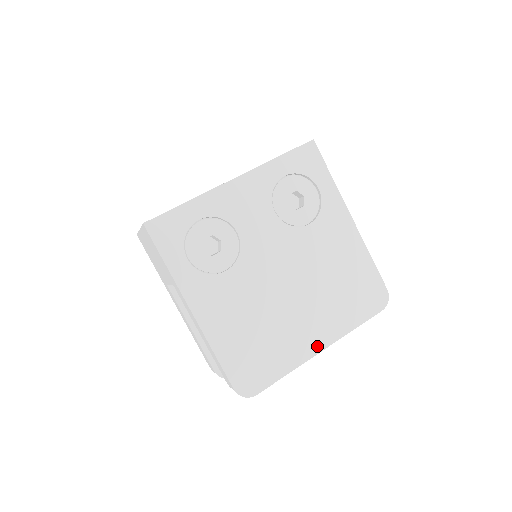
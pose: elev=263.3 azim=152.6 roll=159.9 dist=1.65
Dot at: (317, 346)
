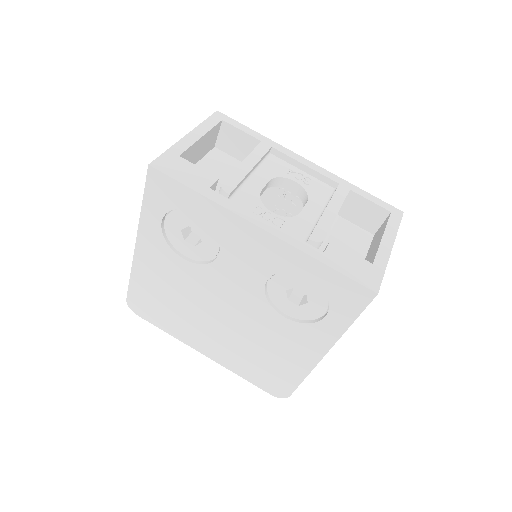
Dot at: (202, 350)
